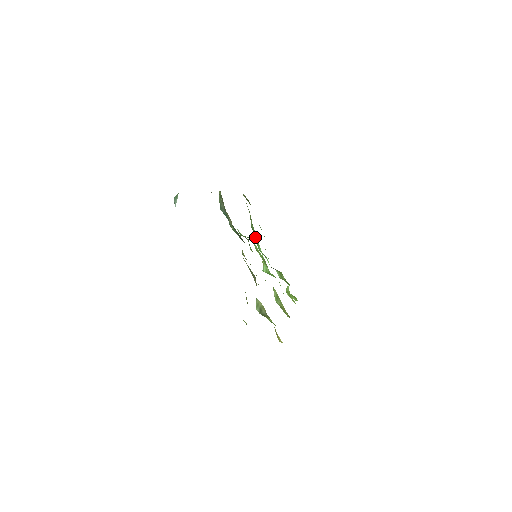
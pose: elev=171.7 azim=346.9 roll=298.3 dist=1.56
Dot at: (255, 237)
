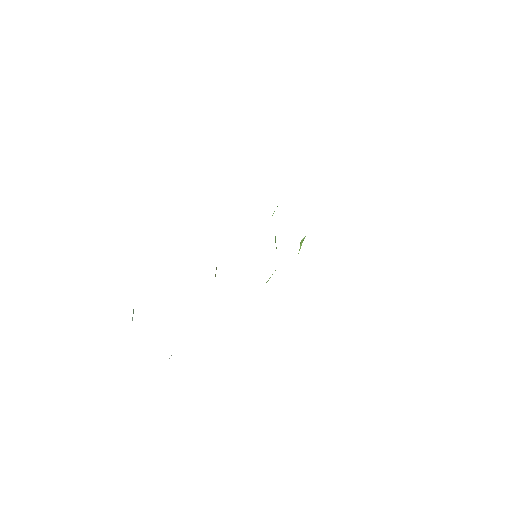
Dot at: occluded
